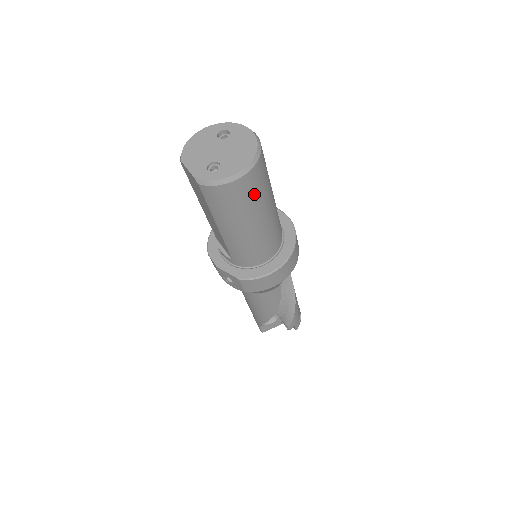
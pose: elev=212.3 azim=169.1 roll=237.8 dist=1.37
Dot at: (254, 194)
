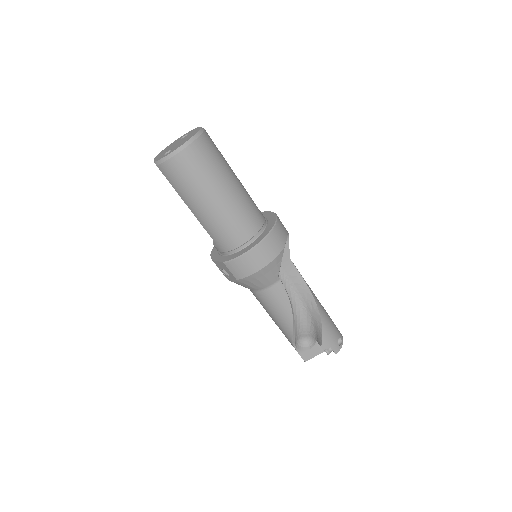
Dot at: (201, 168)
